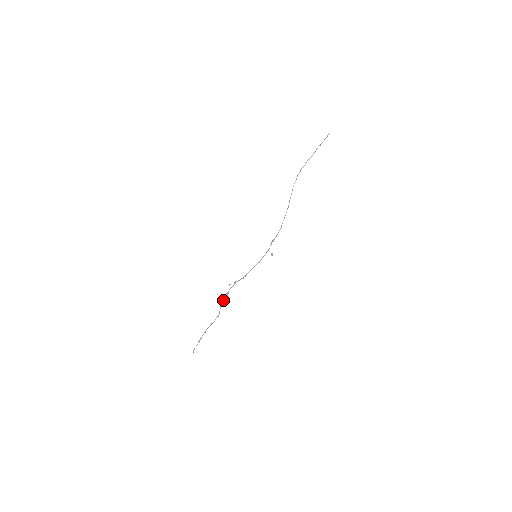
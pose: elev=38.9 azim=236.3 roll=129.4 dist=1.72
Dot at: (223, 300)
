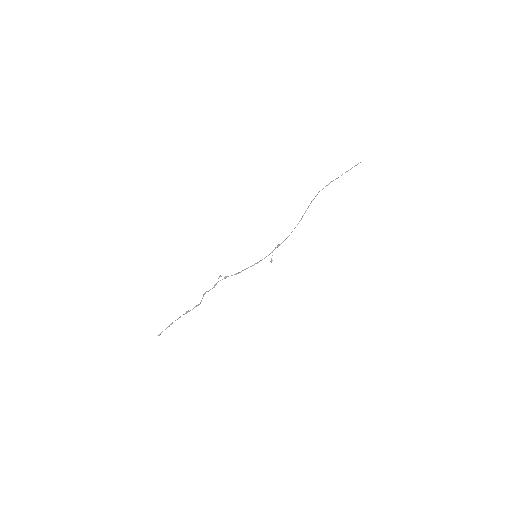
Dot at: (208, 291)
